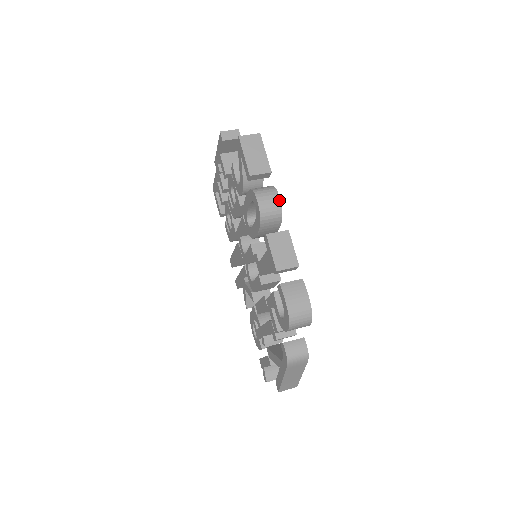
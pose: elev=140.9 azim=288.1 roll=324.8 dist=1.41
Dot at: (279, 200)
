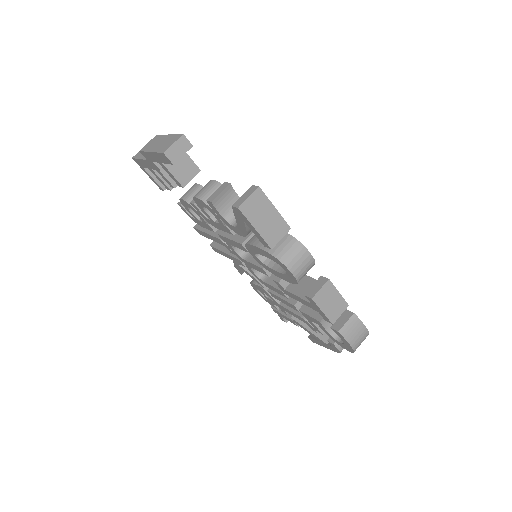
Dot at: (311, 256)
